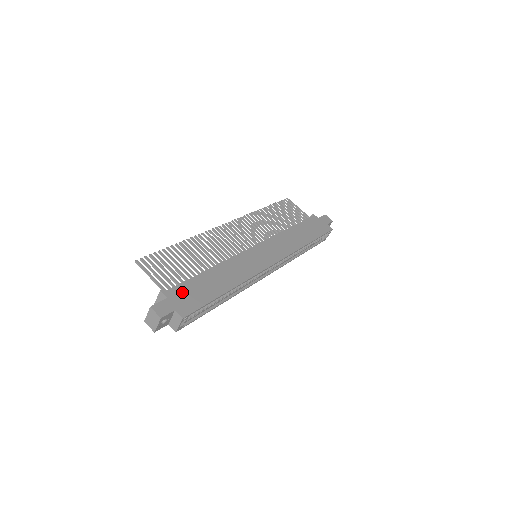
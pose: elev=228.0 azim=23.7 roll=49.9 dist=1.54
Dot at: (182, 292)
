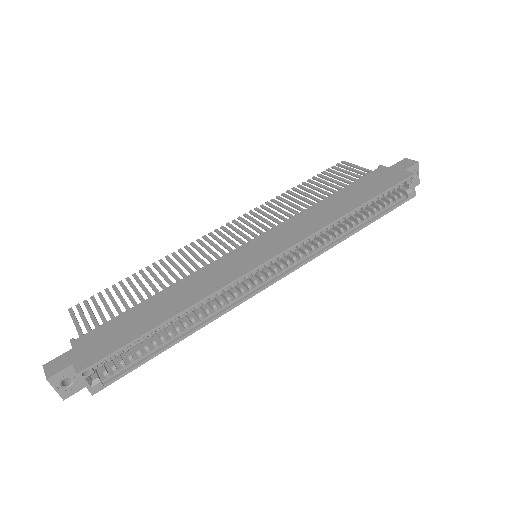
Dot at: (98, 336)
